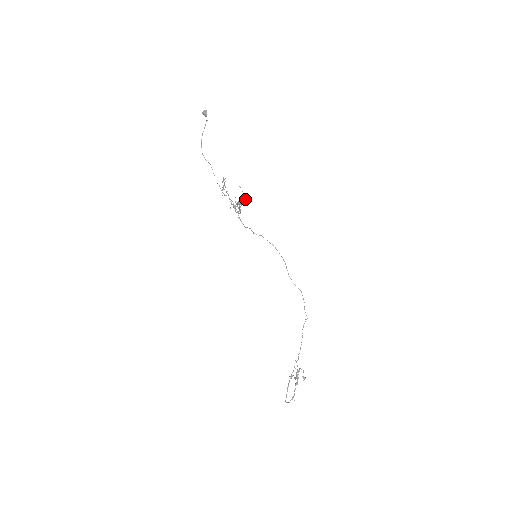
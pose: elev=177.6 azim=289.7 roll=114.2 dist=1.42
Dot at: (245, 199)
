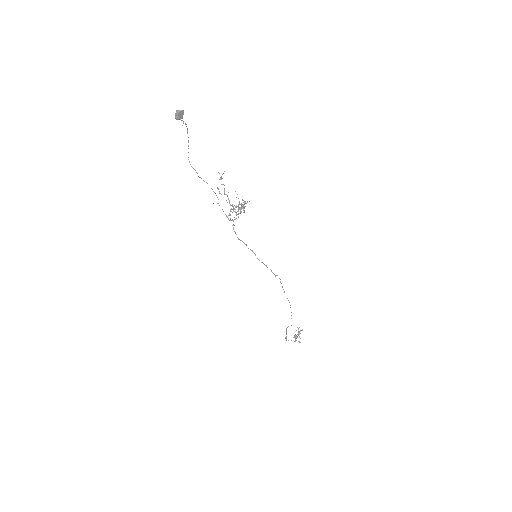
Dot at: (242, 207)
